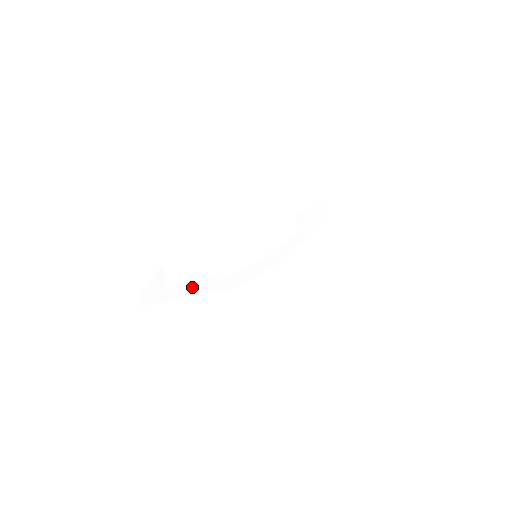
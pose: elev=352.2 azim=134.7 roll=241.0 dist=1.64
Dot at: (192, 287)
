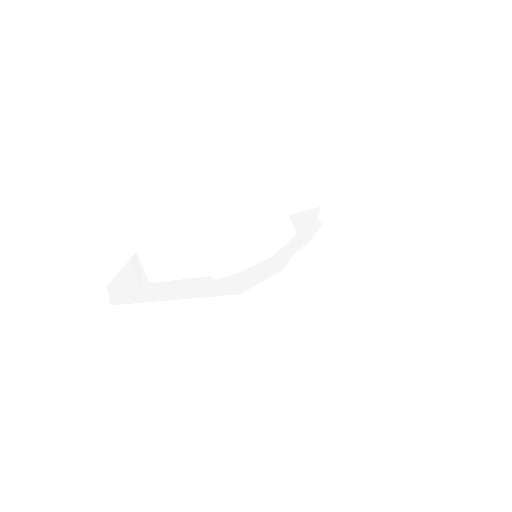
Dot at: (182, 286)
